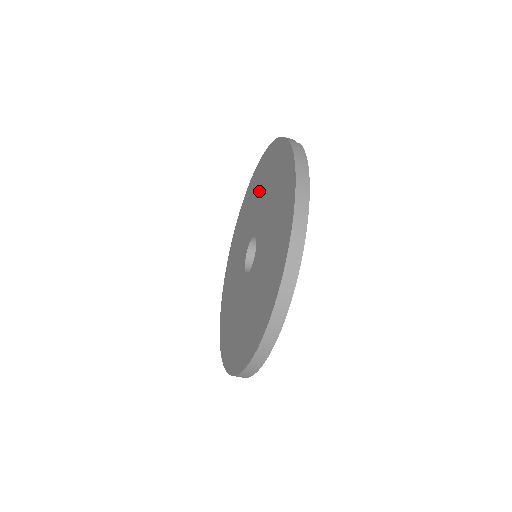
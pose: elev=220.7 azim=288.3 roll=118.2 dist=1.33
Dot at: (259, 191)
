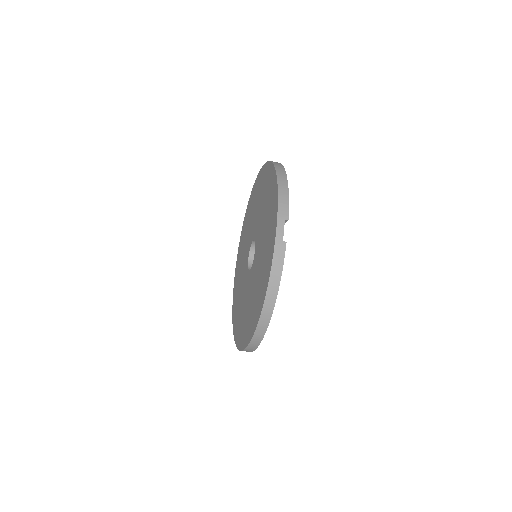
Dot at: (265, 209)
